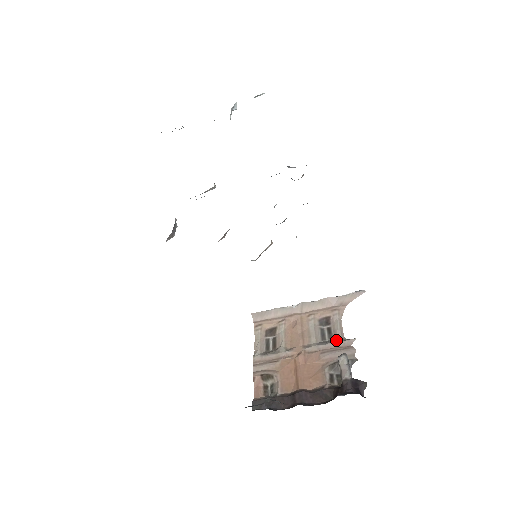
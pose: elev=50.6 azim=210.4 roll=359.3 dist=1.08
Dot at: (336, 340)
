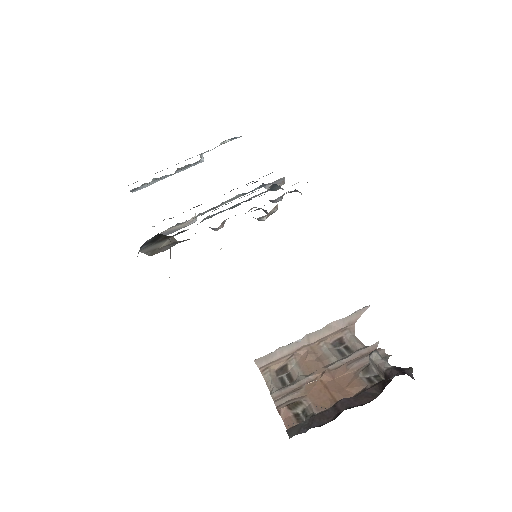
Dot at: (358, 350)
